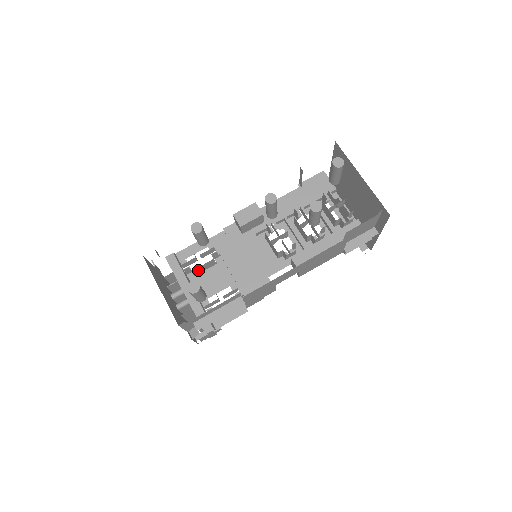
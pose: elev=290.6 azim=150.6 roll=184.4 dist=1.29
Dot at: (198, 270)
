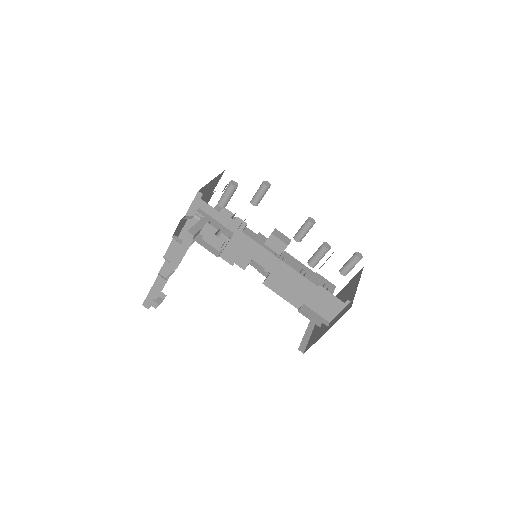
Dot at: occluded
